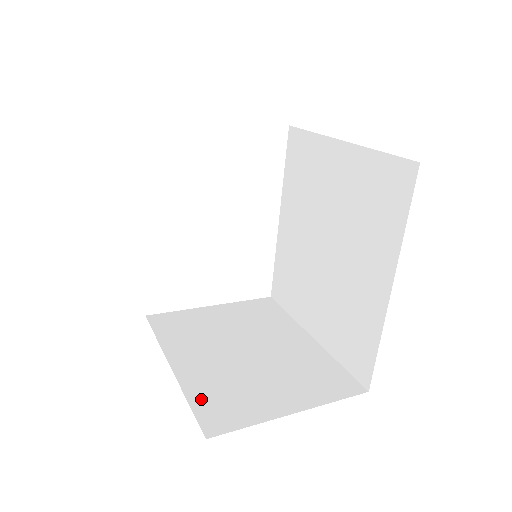
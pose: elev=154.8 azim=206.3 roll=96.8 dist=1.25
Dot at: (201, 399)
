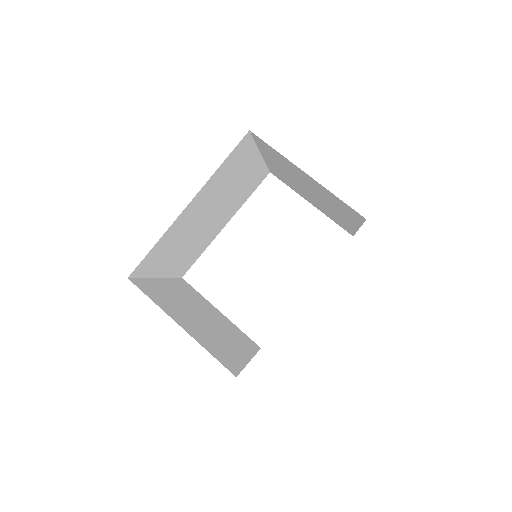
Dot at: (150, 284)
